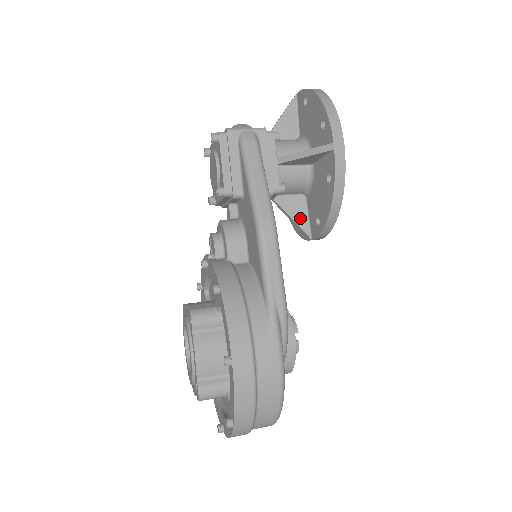
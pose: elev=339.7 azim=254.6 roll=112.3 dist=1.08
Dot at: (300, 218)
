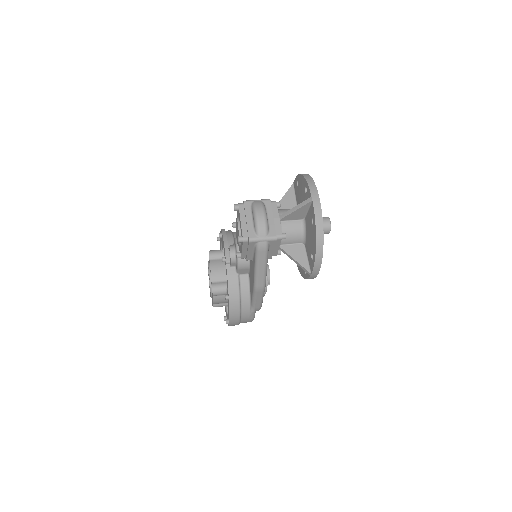
Dot at: occluded
